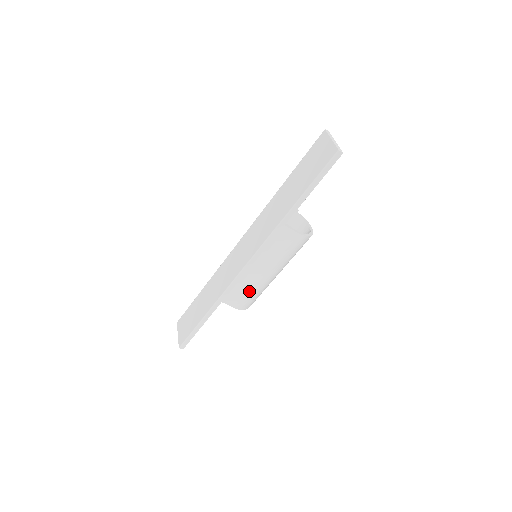
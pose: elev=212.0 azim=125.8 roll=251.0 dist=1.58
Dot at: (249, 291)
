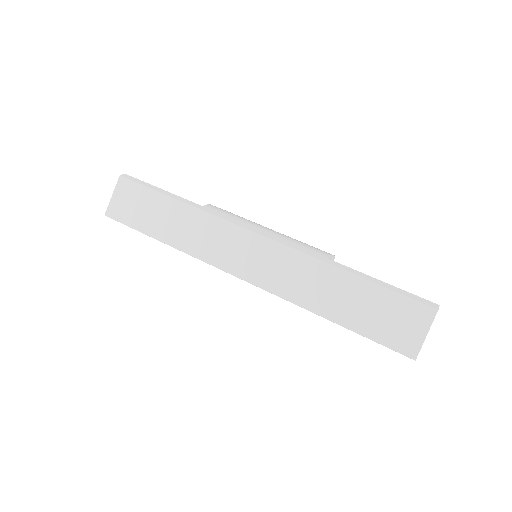
Dot at: occluded
